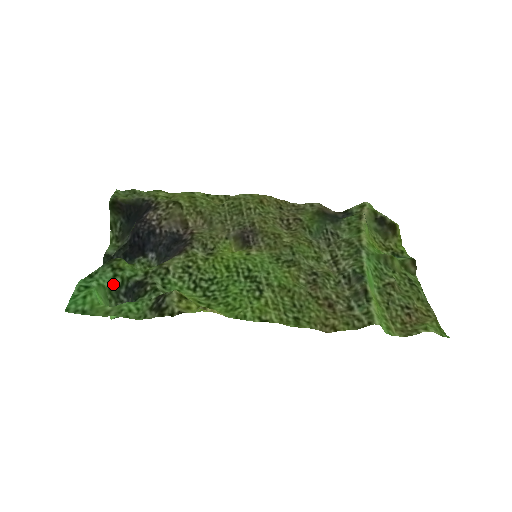
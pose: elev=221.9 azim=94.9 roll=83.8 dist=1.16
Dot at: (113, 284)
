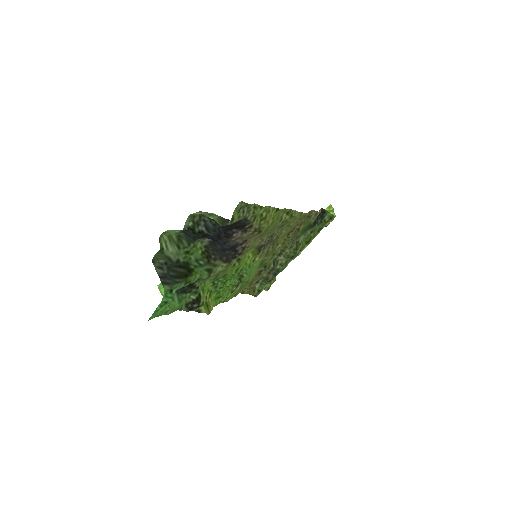
Dot at: occluded
